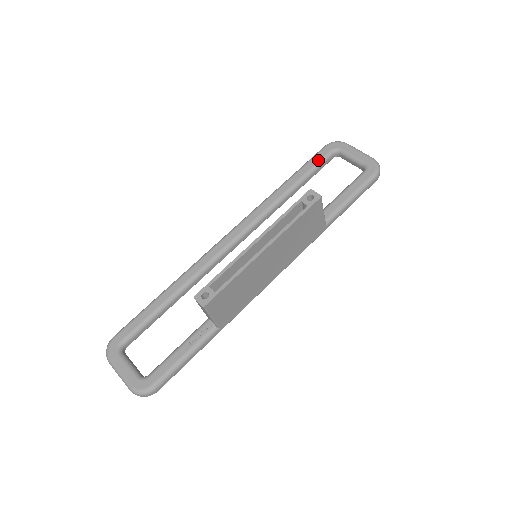
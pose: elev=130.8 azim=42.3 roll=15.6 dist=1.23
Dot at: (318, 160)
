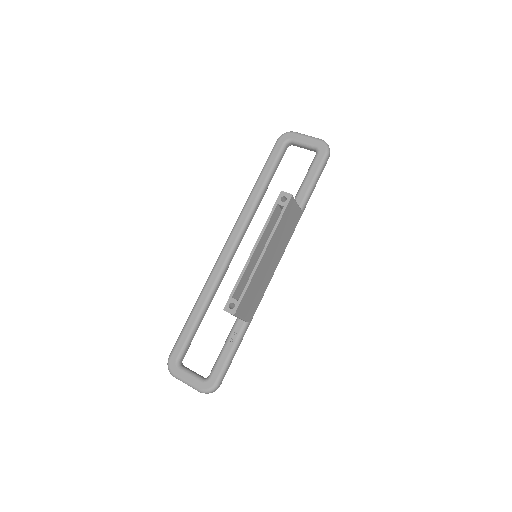
Dot at: (276, 155)
